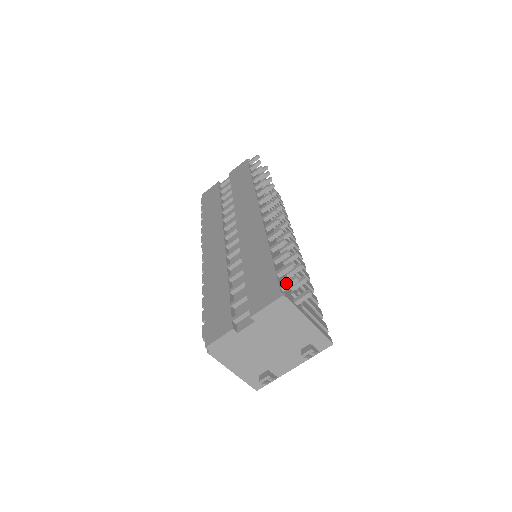
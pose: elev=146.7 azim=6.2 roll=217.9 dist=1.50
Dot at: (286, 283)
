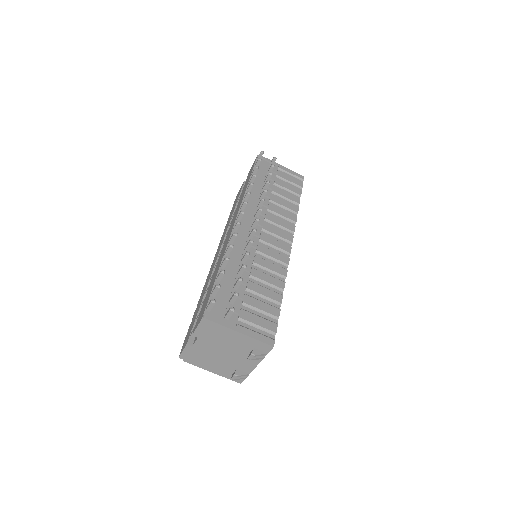
Dot at: (208, 305)
